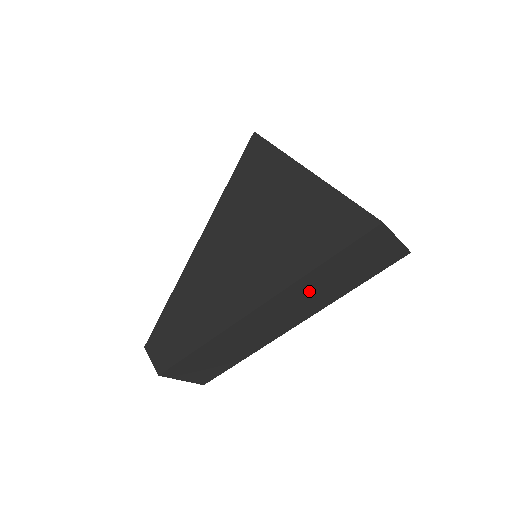
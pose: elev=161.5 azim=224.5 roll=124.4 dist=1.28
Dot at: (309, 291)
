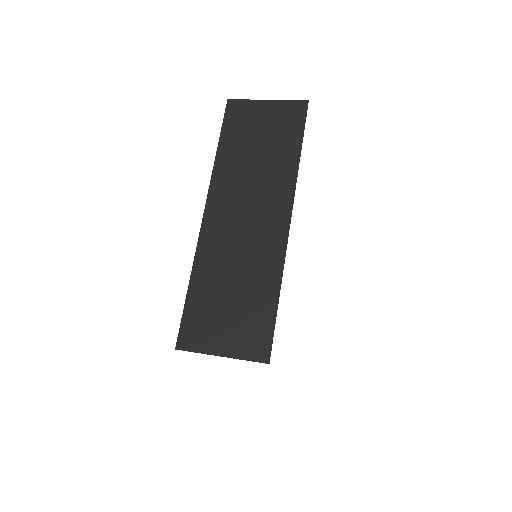
Dot at: occluded
